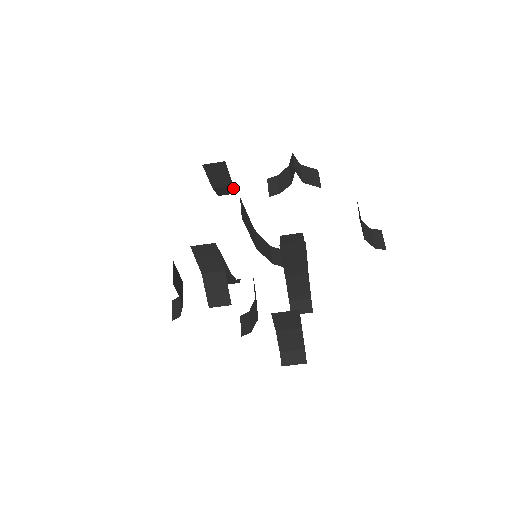
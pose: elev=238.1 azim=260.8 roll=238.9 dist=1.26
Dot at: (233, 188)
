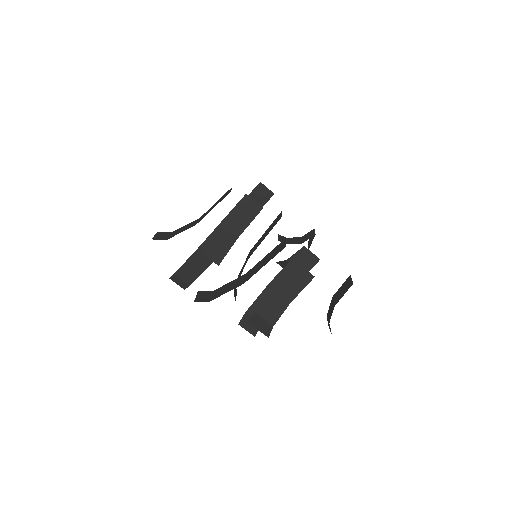
Dot at: occluded
